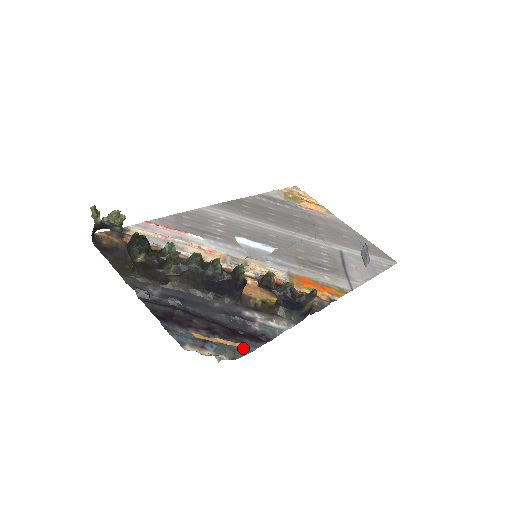
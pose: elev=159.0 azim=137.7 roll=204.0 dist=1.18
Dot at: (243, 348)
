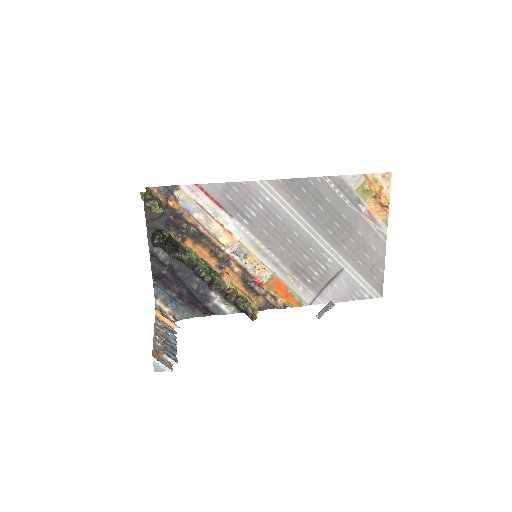
Dot at: (191, 313)
